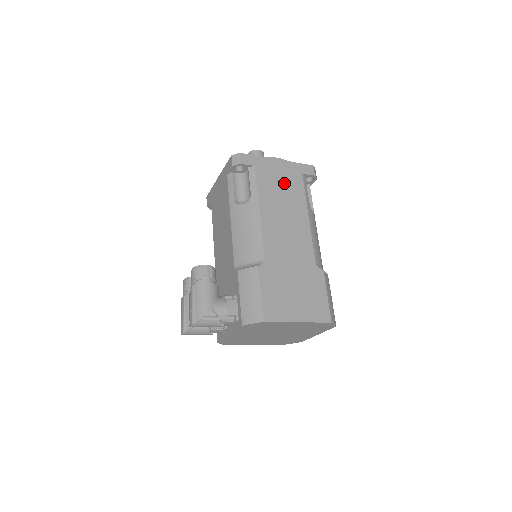
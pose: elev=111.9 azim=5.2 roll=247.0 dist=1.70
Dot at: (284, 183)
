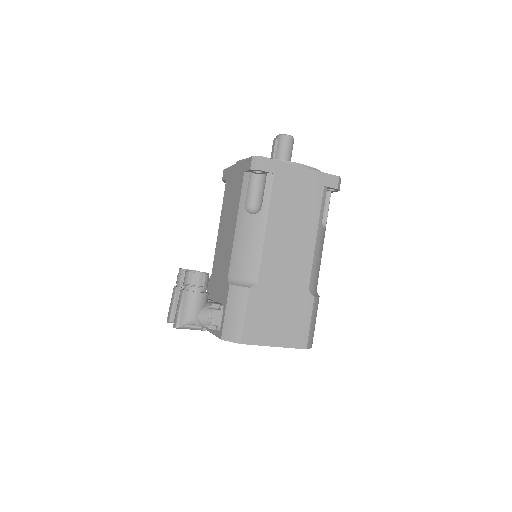
Dot at: (301, 196)
